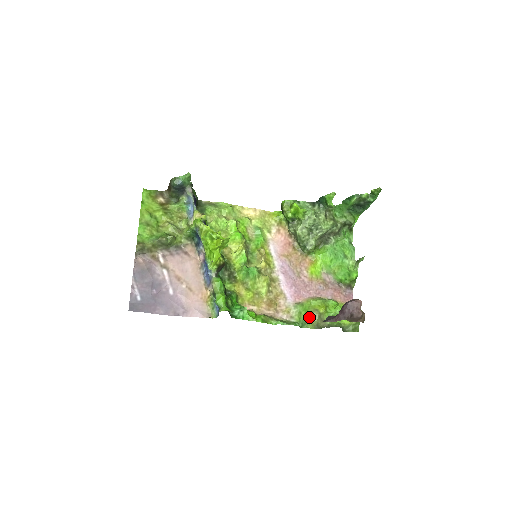
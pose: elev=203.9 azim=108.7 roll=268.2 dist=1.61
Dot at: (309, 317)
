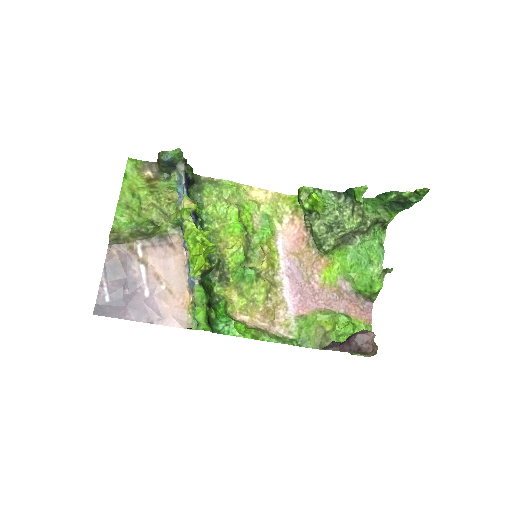
Dot at: (312, 334)
